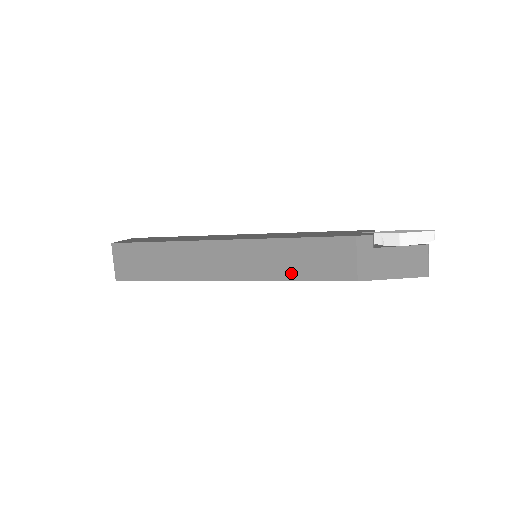
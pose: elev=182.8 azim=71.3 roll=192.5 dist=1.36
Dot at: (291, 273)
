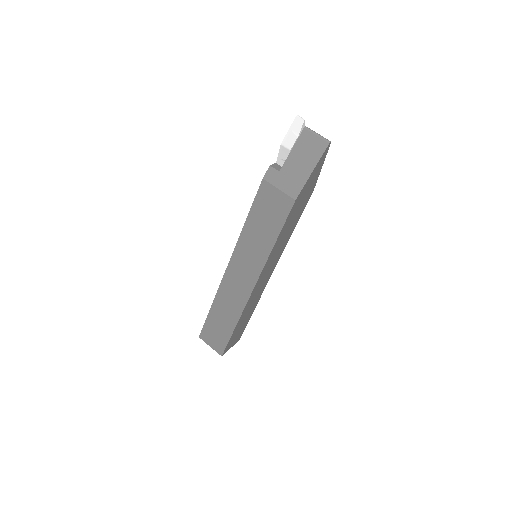
Dot at: (268, 243)
